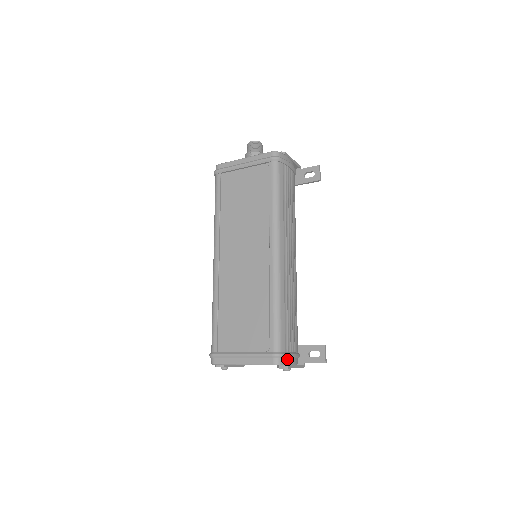
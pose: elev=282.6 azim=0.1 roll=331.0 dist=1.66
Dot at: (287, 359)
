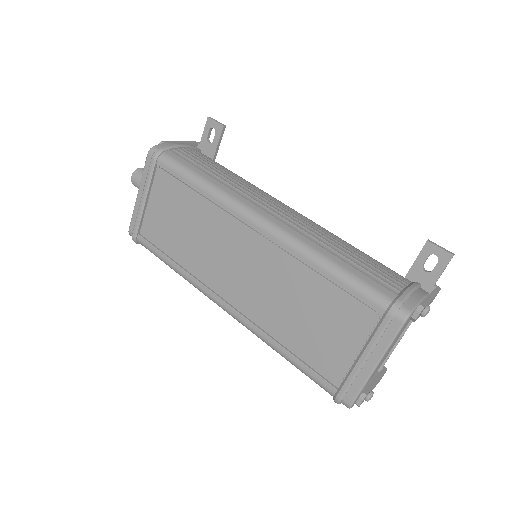
Dot at: (409, 300)
